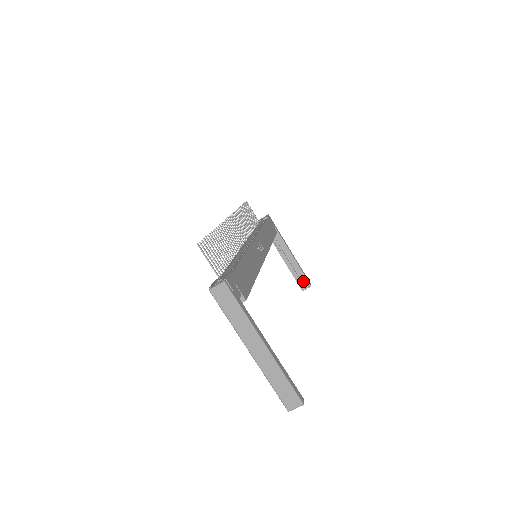
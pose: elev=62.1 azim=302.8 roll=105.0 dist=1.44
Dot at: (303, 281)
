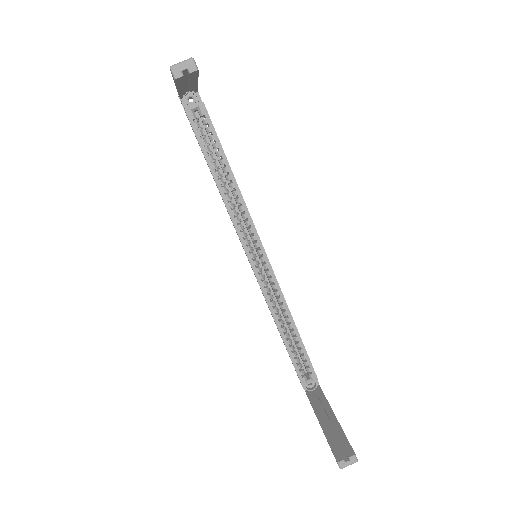
Dot at: (343, 450)
